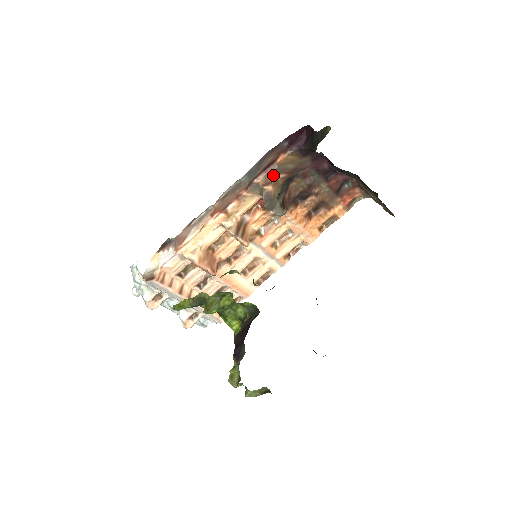
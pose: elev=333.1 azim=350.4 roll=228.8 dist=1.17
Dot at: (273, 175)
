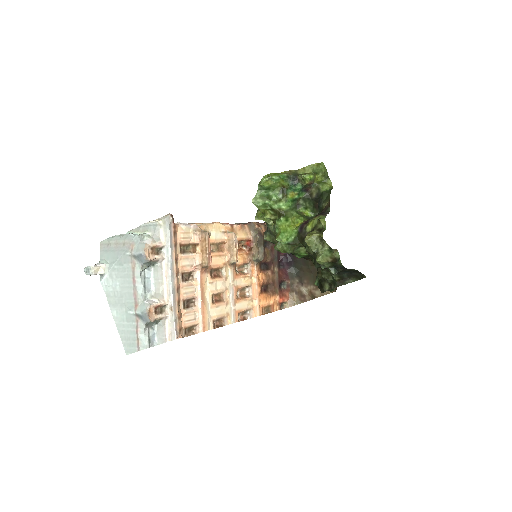
Dot at: (263, 228)
